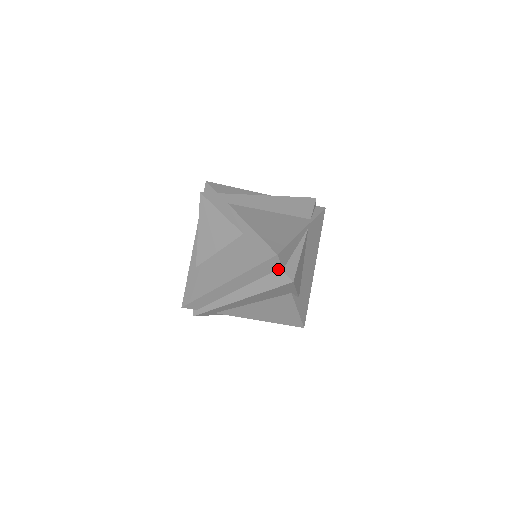
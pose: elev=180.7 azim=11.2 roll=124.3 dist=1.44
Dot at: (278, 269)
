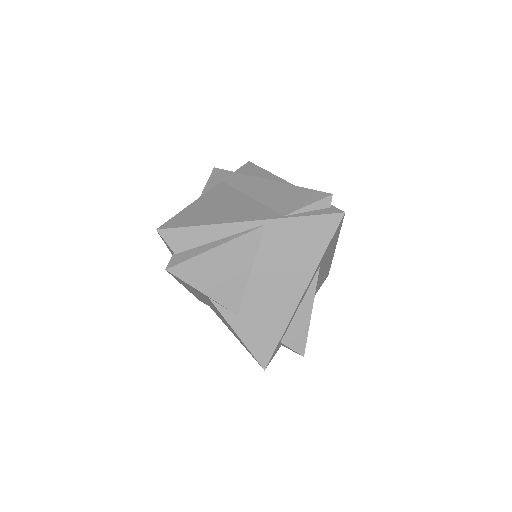
Dot at: (174, 253)
